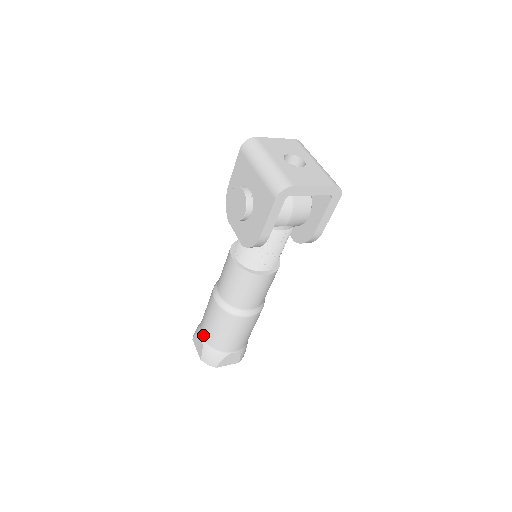
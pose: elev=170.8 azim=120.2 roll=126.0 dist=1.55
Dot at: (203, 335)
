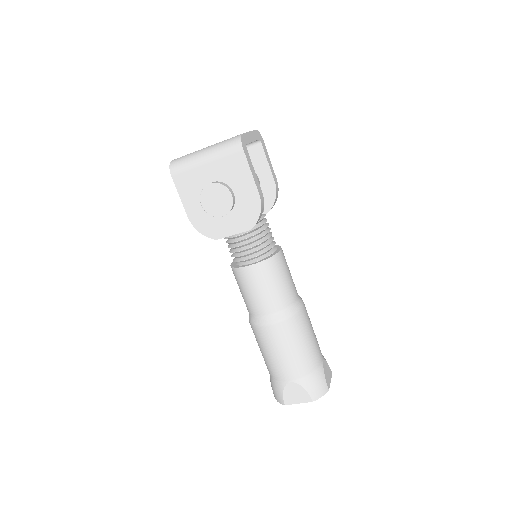
Dot at: (291, 377)
